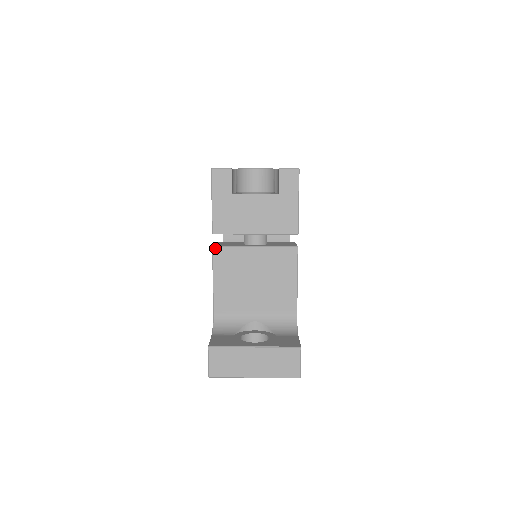
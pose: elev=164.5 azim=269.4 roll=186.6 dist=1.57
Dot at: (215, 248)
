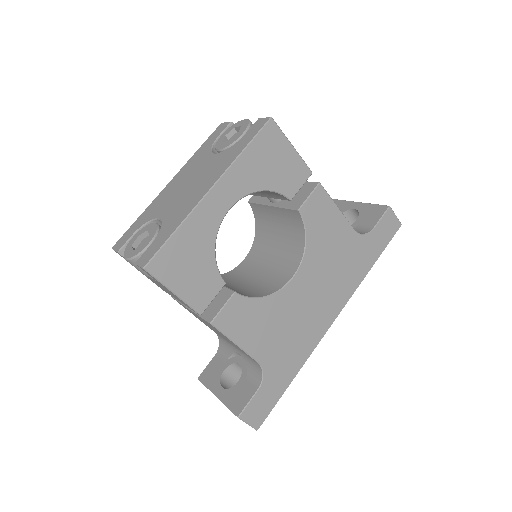
Dot at: (173, 298)
